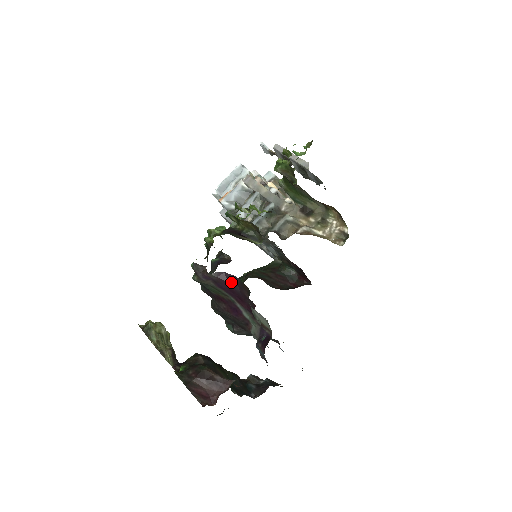
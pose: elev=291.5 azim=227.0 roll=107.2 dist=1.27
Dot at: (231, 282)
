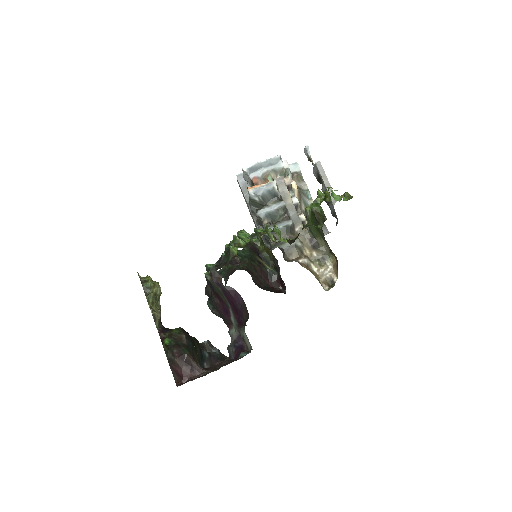
Dot at: (237, 299)
